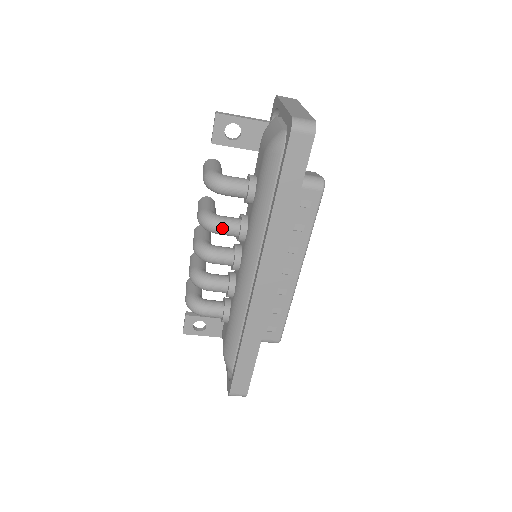
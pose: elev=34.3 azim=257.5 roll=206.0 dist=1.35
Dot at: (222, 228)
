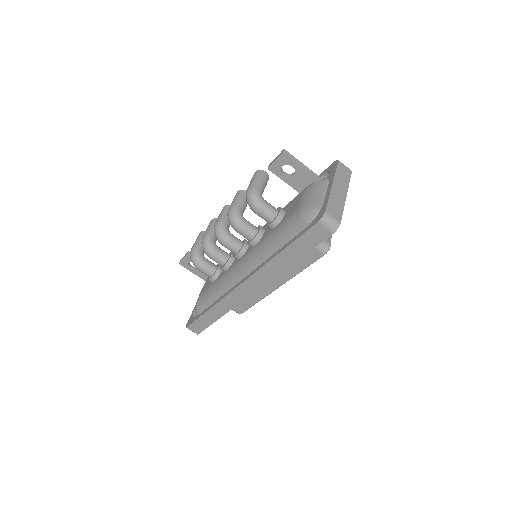
Dot at: (241, 231)
